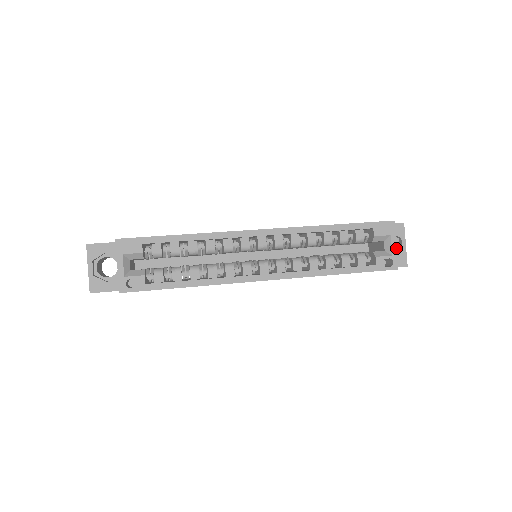
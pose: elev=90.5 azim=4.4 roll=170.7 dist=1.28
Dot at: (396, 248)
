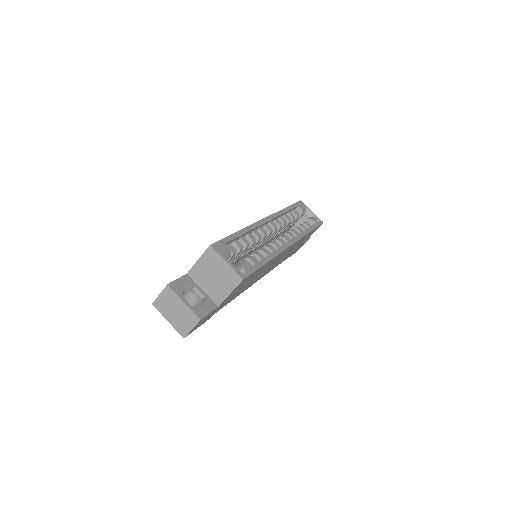
Dot at: (313, 213)
